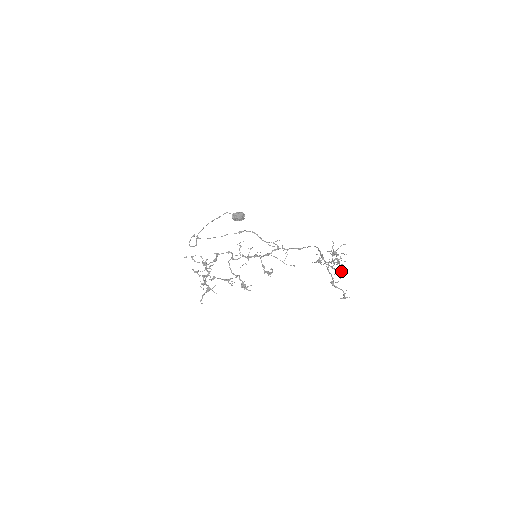
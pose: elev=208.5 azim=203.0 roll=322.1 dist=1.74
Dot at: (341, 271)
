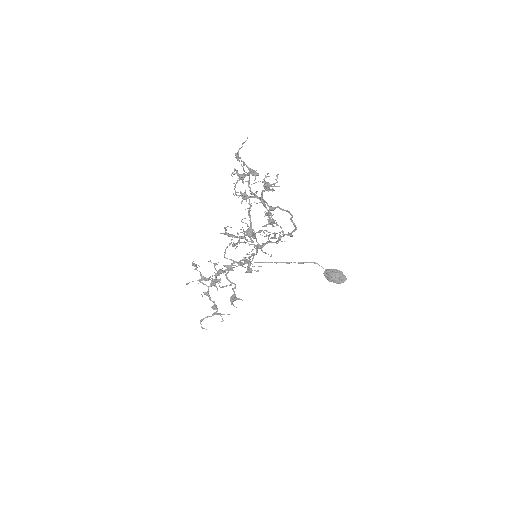
Dot at: (234, 183)
